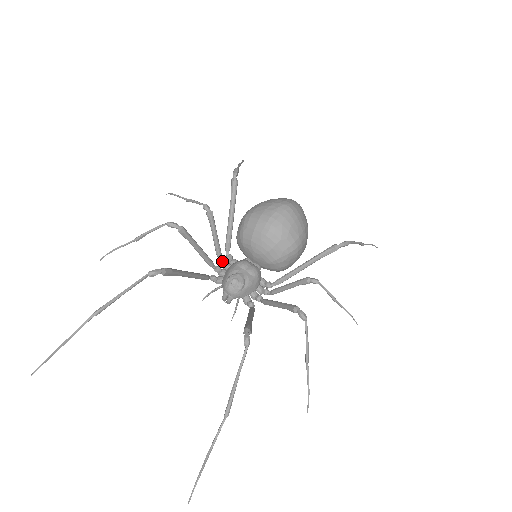
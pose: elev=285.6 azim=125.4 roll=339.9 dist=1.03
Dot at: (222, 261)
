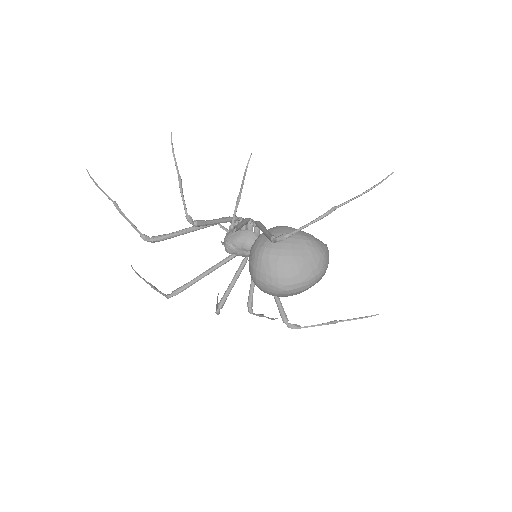
Dot at: (247, 223)
